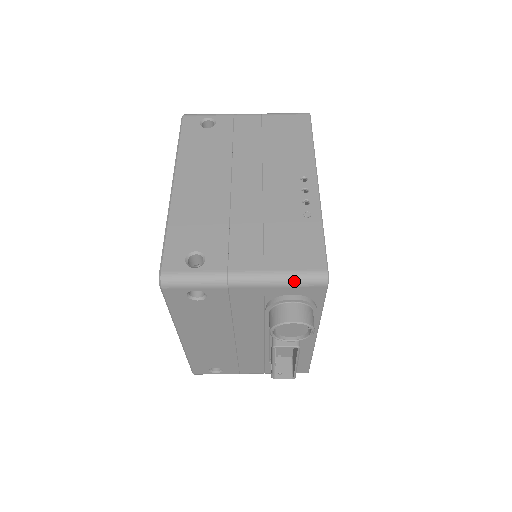
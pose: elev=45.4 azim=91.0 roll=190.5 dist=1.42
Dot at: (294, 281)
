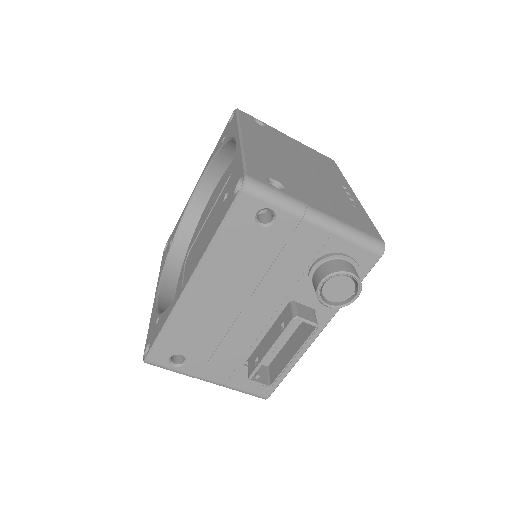
Dot at: (359, 238)
